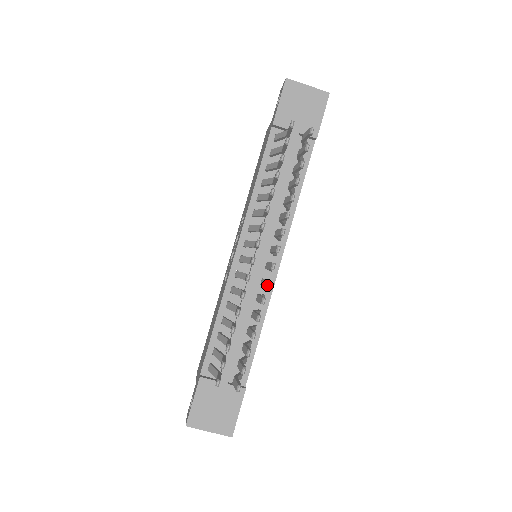
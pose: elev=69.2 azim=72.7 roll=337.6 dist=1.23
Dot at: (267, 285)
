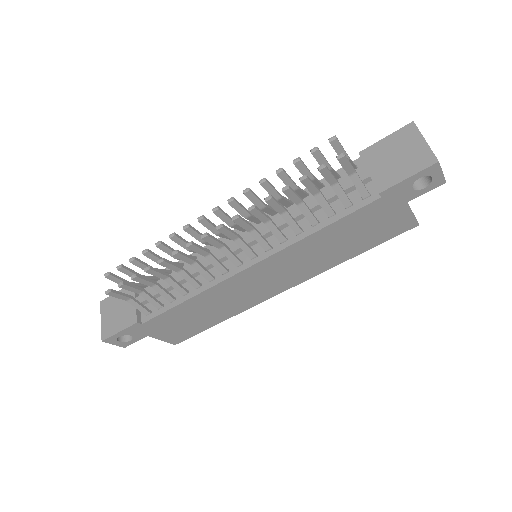
Dot at: (187, 243)
